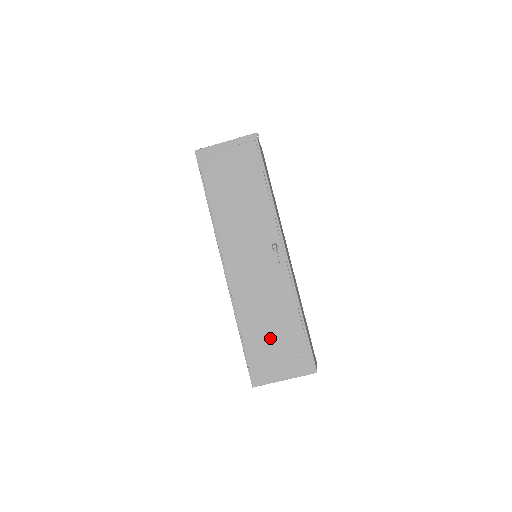
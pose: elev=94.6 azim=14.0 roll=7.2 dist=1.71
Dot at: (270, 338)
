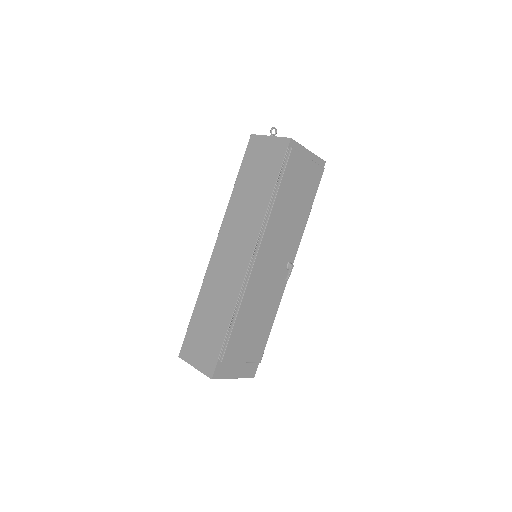
Dot at: (247, 340)
